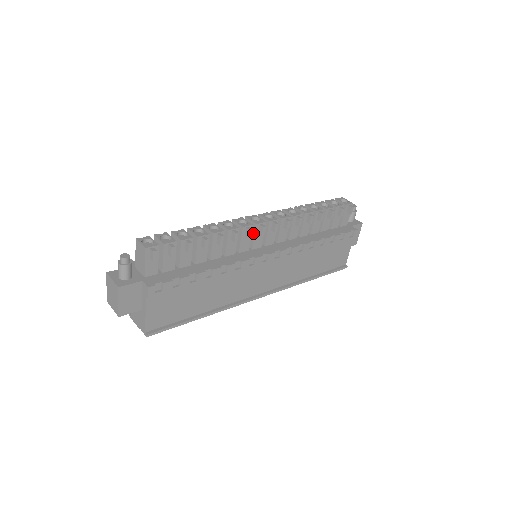
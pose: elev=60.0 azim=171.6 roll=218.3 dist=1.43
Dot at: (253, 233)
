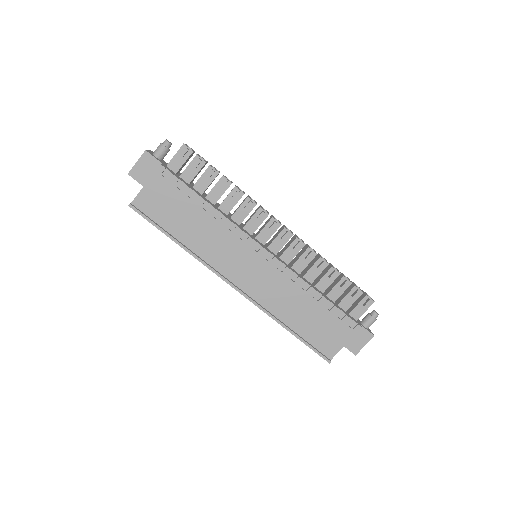
Dot at: (265, 225)
